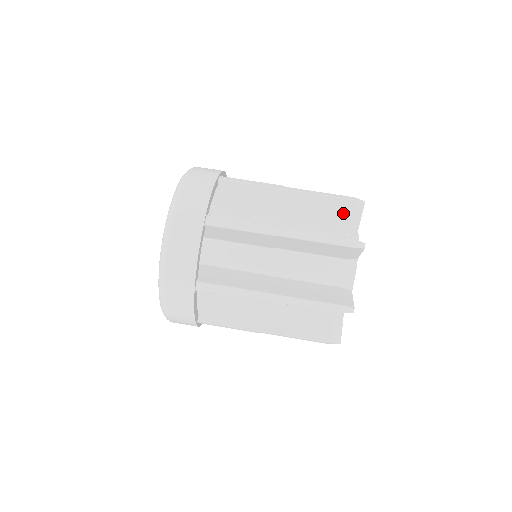
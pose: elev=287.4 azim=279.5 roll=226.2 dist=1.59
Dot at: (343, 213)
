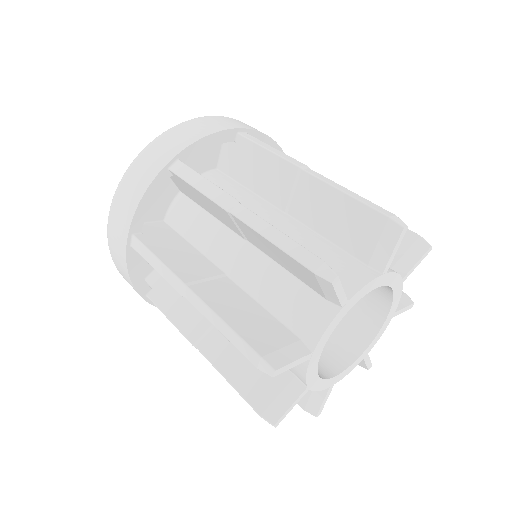
Dot at: (367, 233)
